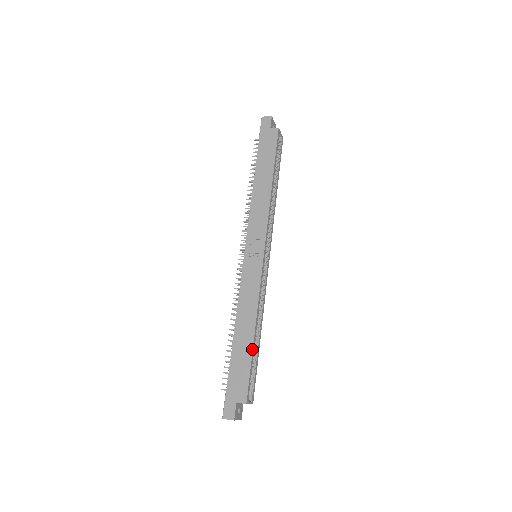
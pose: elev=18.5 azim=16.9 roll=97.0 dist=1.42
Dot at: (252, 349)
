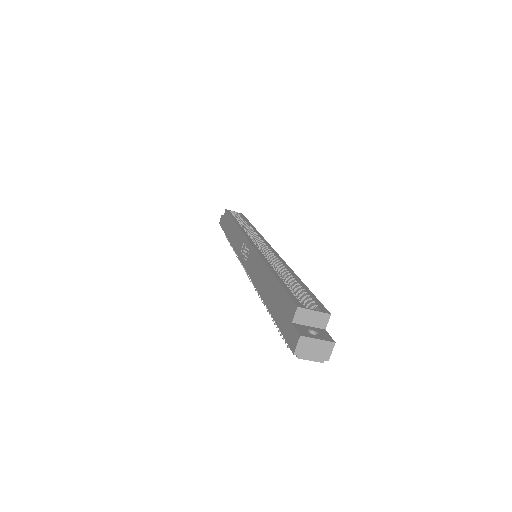
Dot at: (275, 278)
